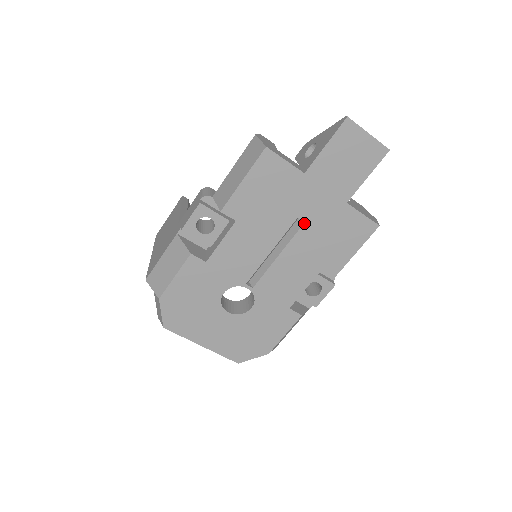
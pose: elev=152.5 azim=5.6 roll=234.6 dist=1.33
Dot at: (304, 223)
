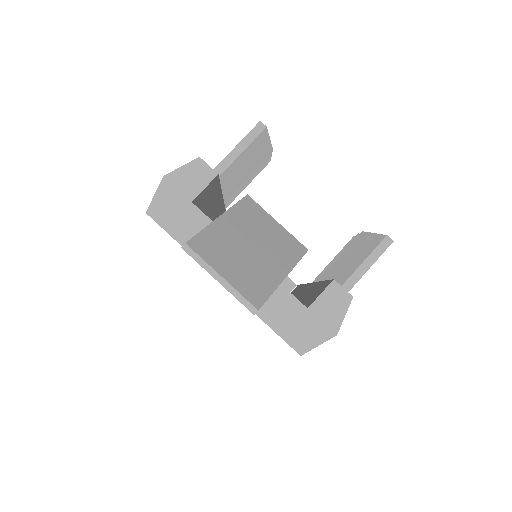
Dot at: occluded
